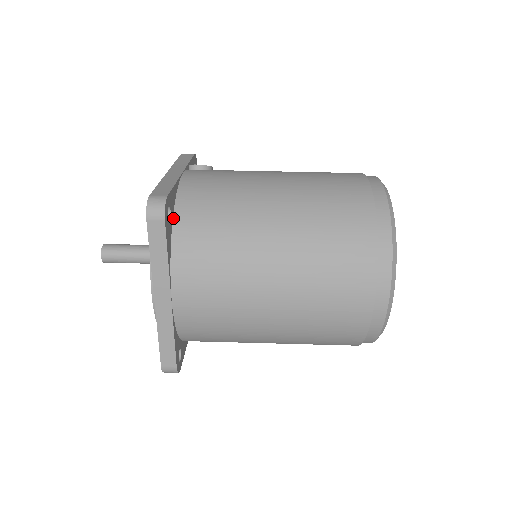
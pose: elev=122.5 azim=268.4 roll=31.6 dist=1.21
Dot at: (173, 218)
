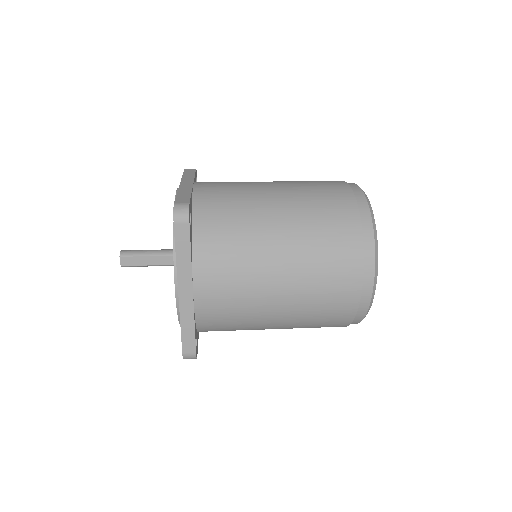
Dot at: occluded
